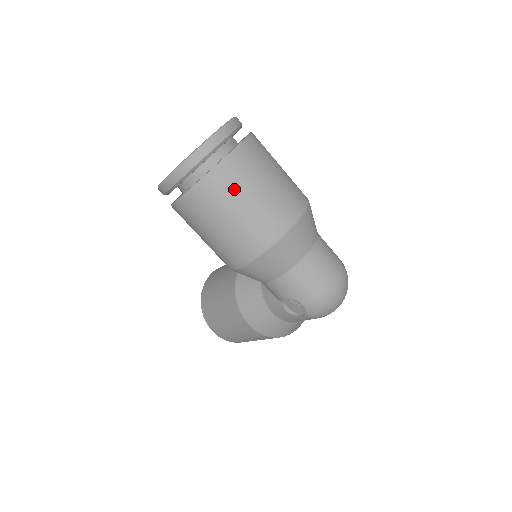
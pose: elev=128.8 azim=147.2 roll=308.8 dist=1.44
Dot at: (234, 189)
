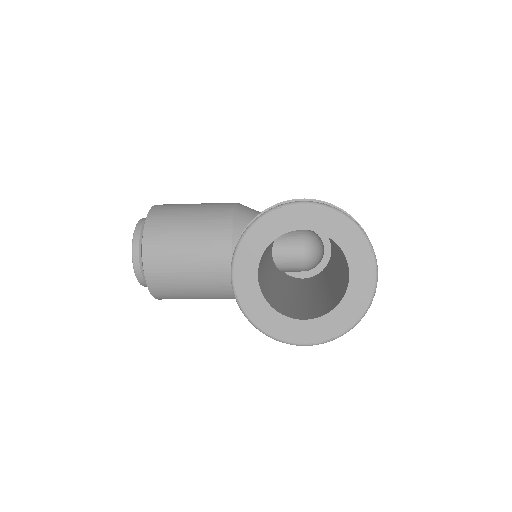
Dot at: occluded
